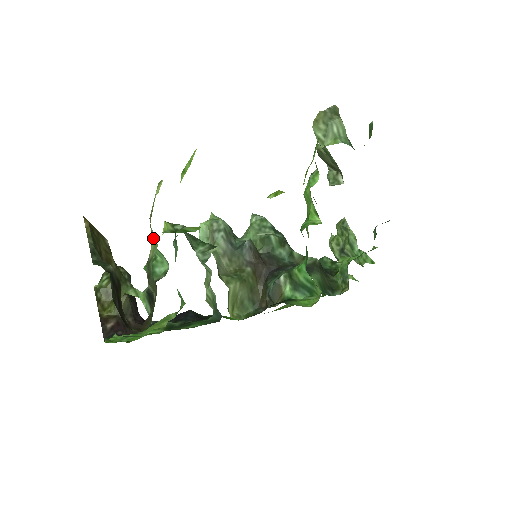
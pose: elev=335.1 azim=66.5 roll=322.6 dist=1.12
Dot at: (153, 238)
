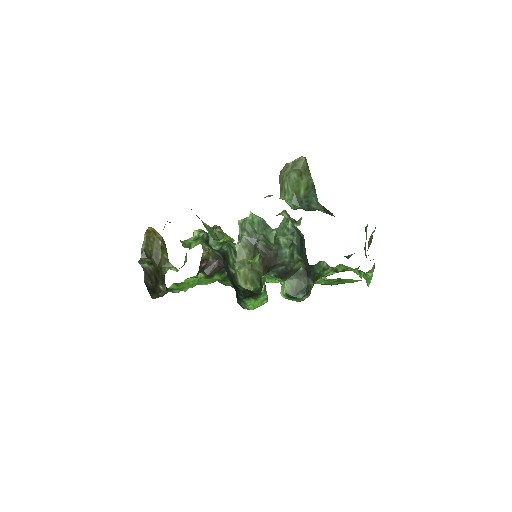
Dot at: occluded
